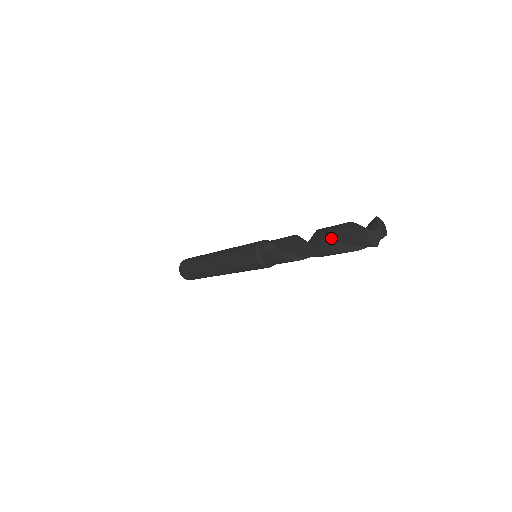
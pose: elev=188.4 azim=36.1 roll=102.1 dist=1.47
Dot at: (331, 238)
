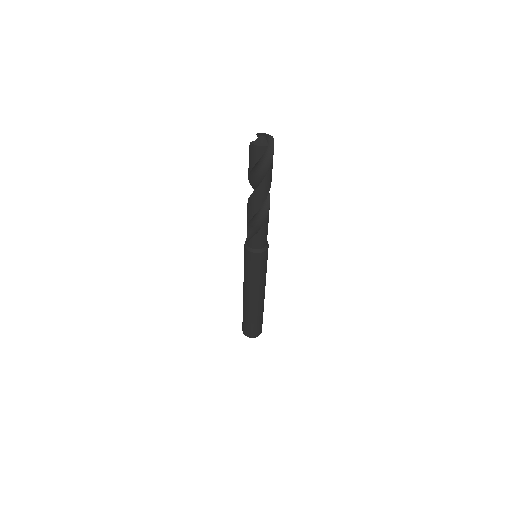
Dot at: (255, 178)
